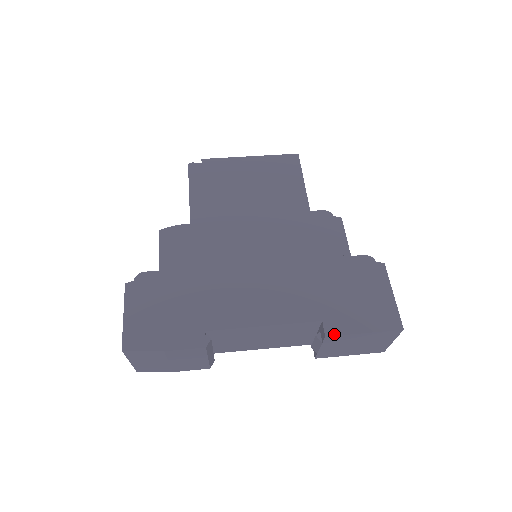
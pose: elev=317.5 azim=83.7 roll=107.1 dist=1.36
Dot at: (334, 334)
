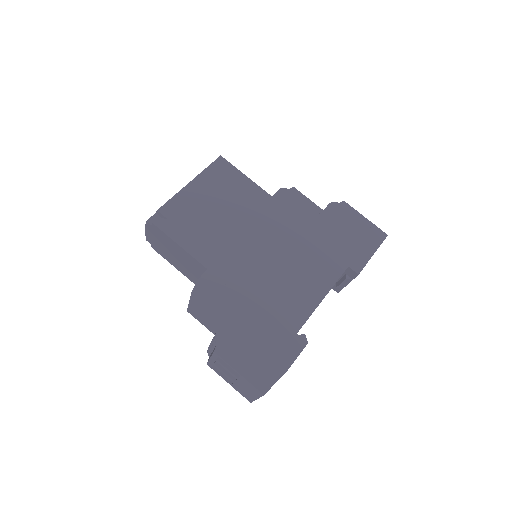
Dot at: (361, 269)
